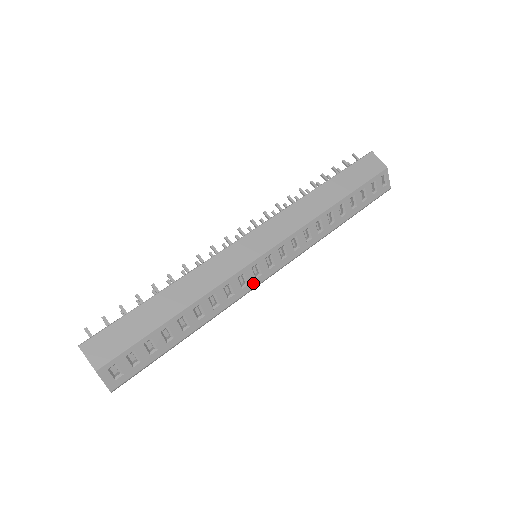
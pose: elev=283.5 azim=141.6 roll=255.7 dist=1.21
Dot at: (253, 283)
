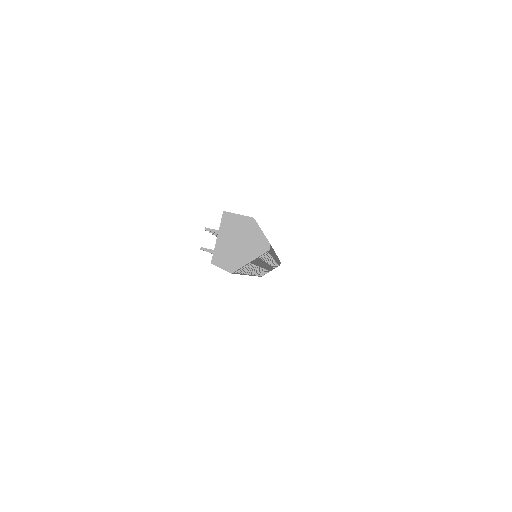
Dot at: occluded
